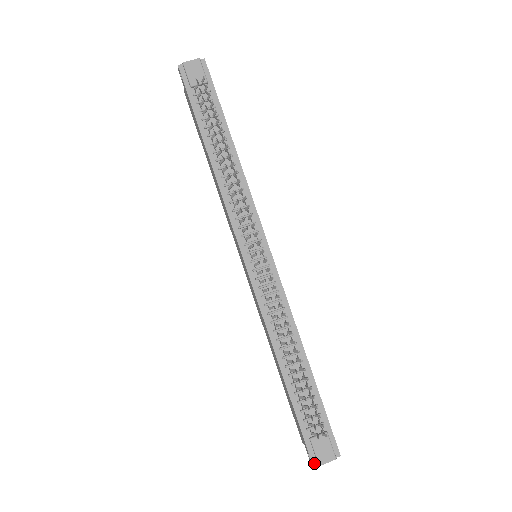
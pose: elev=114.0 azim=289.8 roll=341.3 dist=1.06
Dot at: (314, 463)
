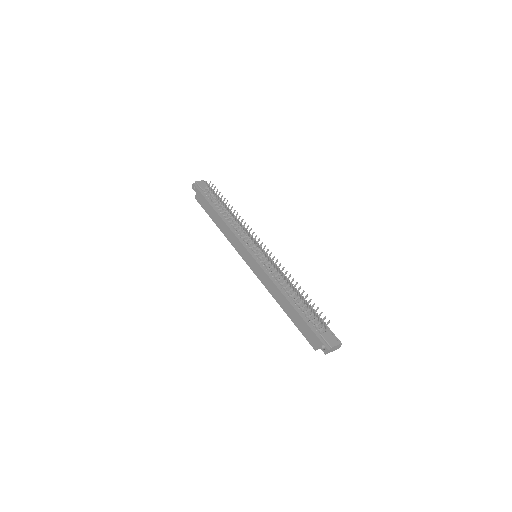
Dot at: (328, 348)
